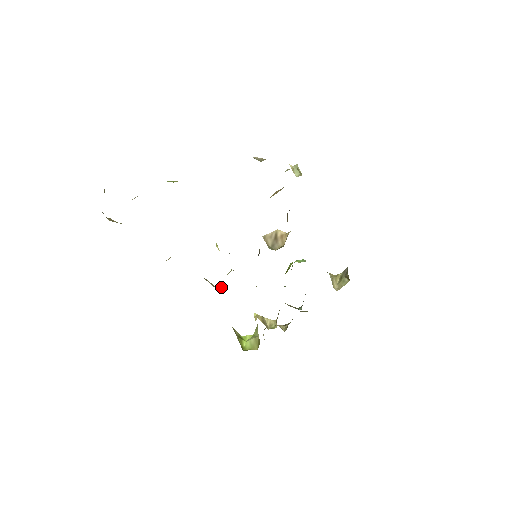
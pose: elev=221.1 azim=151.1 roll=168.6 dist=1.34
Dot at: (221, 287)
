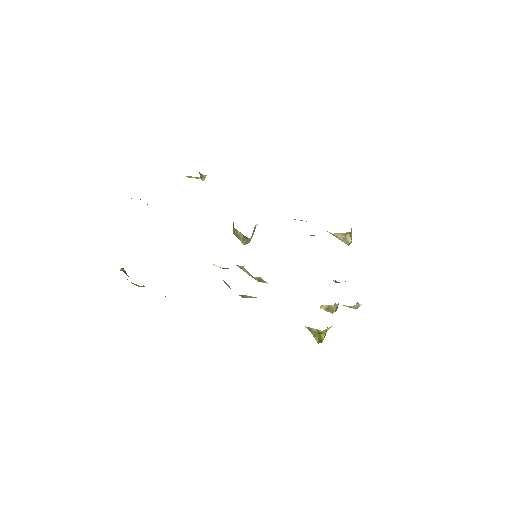
Dot at: occluded
